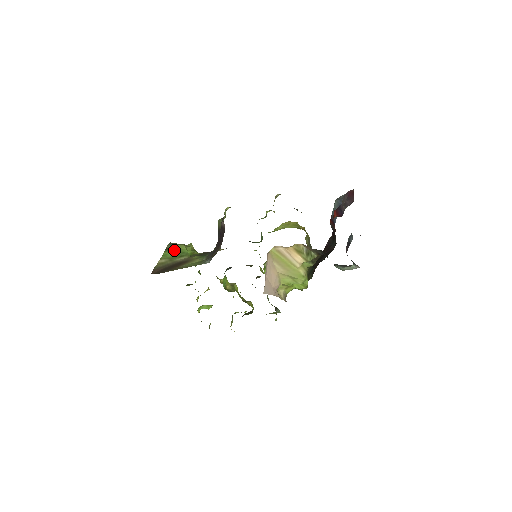
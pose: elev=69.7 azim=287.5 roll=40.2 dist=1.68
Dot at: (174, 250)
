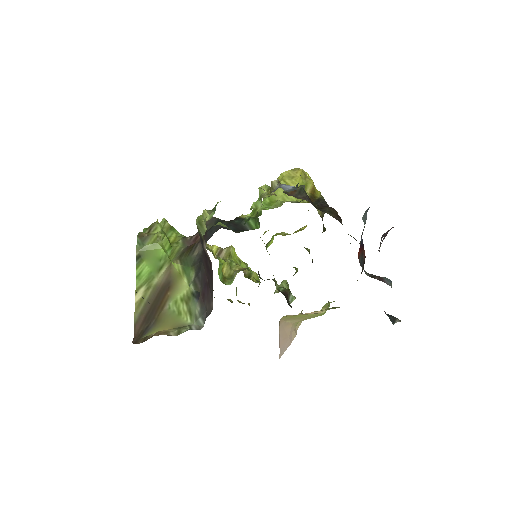
Dot at: (147, 257)
